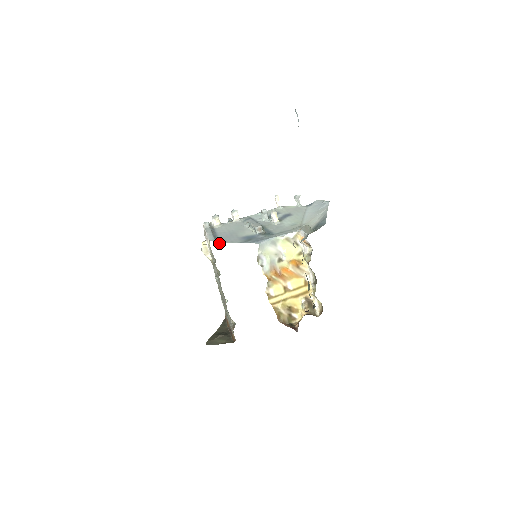
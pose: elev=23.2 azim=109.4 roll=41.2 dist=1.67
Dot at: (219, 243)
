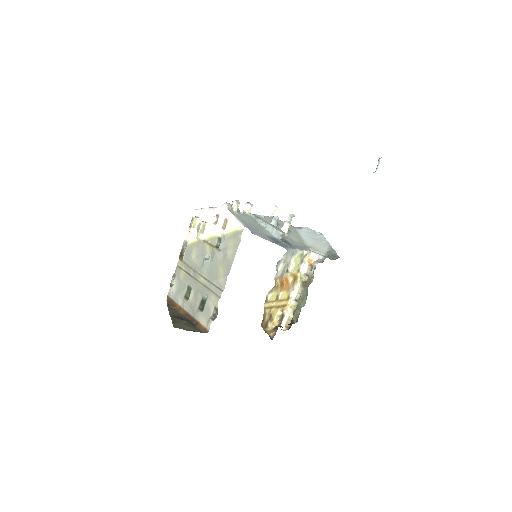
Dot at: (253, 233)
